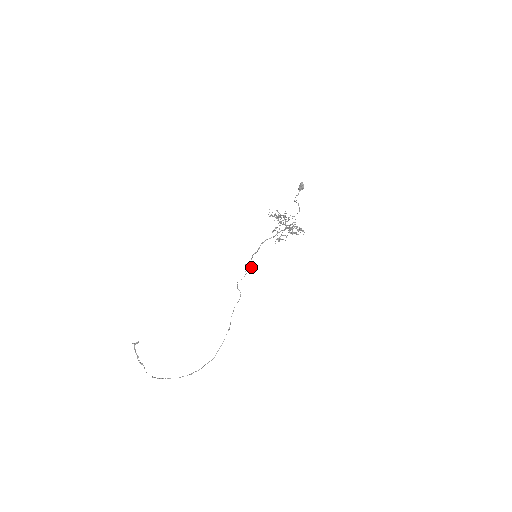
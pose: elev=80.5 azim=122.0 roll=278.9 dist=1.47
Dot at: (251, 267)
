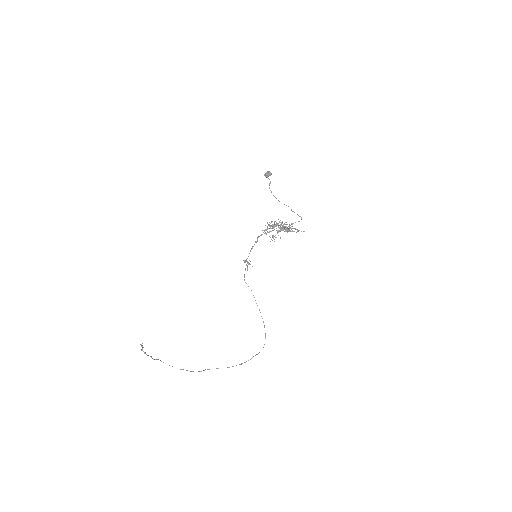
Dot at: occluded
